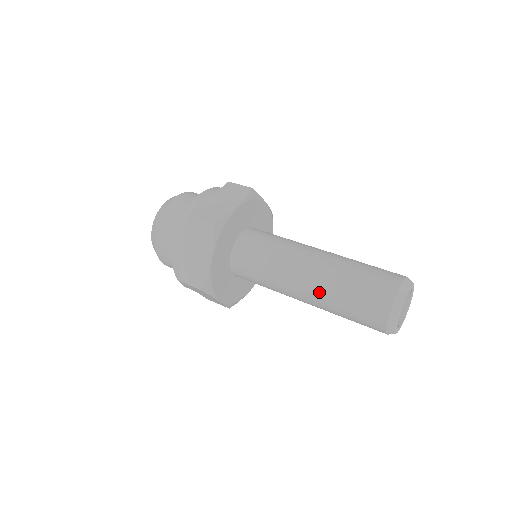
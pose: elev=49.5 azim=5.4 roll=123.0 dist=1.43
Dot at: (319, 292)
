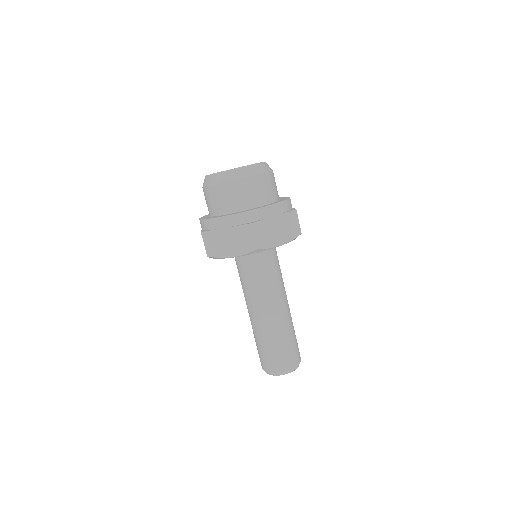
Dot at: (260, 326)
